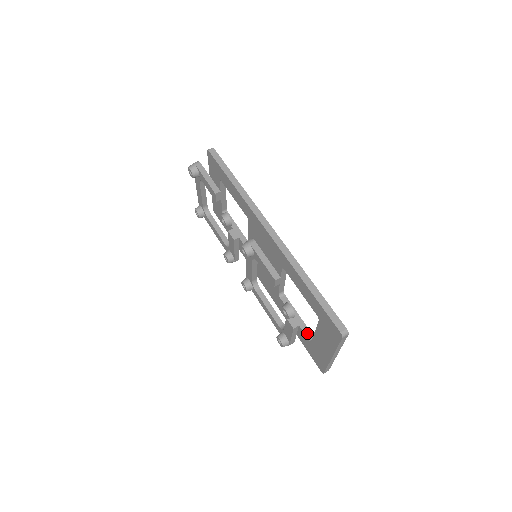
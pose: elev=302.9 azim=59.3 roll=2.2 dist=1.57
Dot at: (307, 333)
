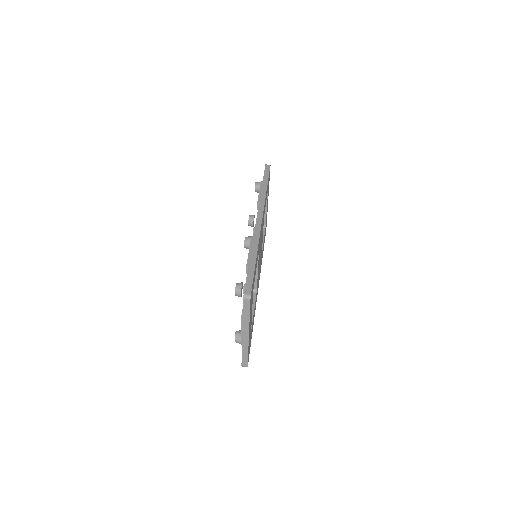
Dot at: occluded
